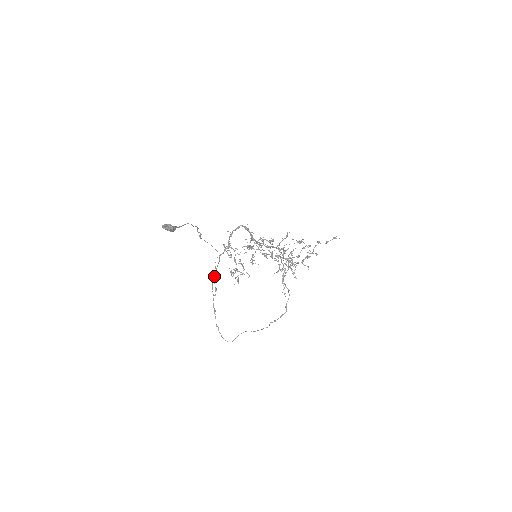
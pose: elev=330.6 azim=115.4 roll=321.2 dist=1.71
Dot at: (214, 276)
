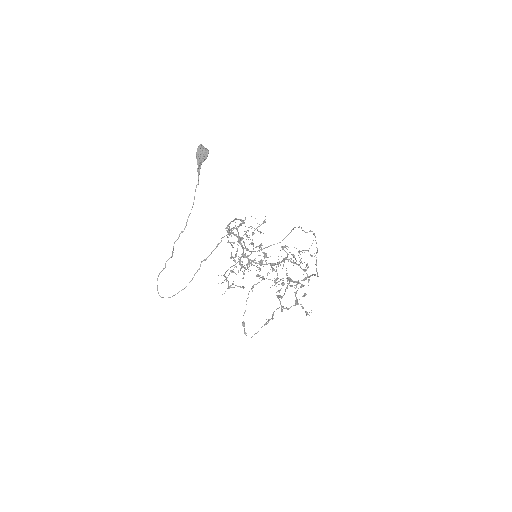
Dot at: (218, 244)
